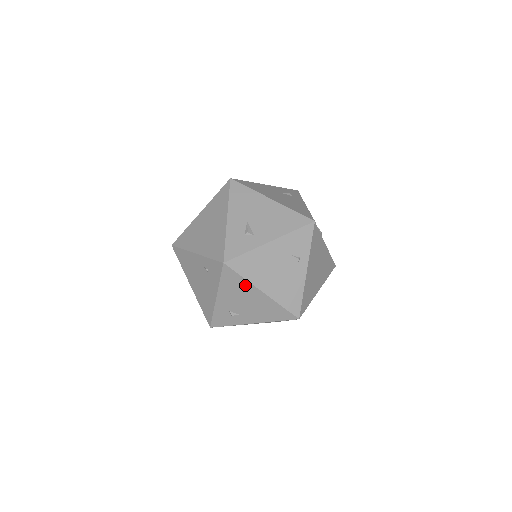
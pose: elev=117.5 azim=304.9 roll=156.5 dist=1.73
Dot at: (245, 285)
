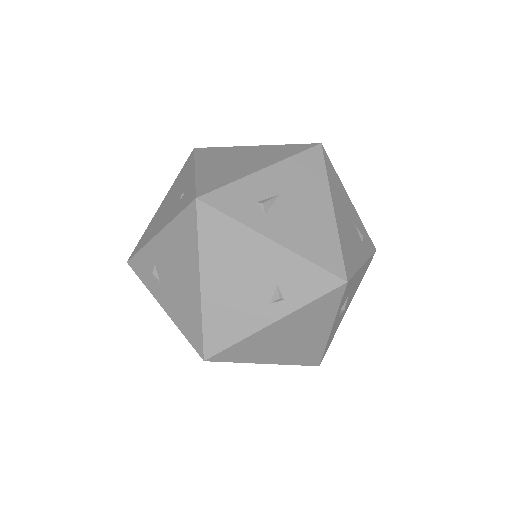
Dot at: (192, 252)
